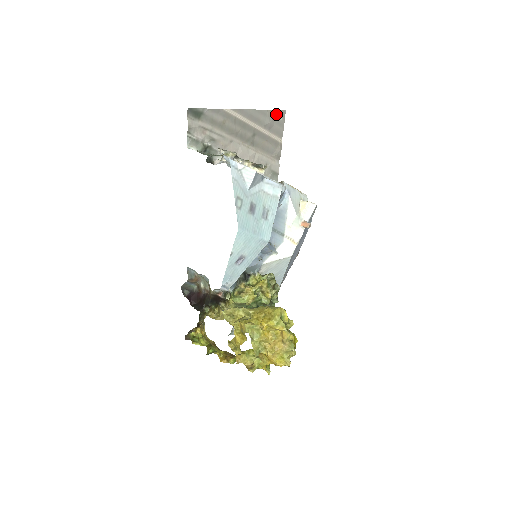
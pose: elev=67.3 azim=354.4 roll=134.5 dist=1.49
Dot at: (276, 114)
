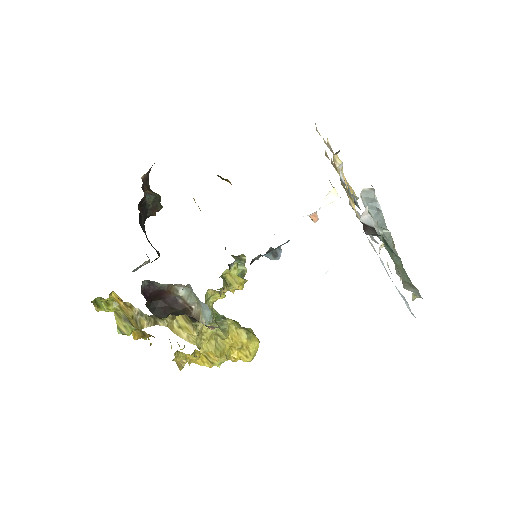
Dot at: occluded
